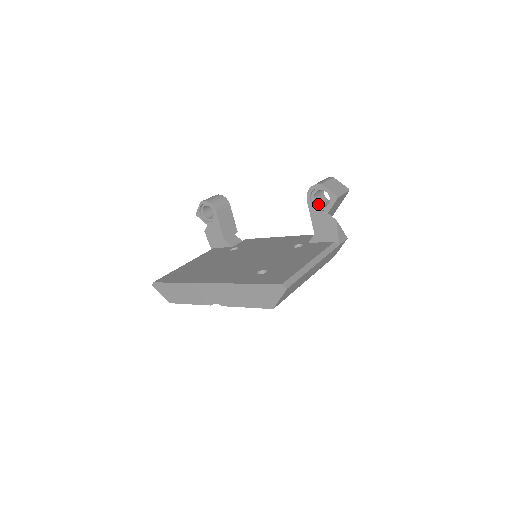
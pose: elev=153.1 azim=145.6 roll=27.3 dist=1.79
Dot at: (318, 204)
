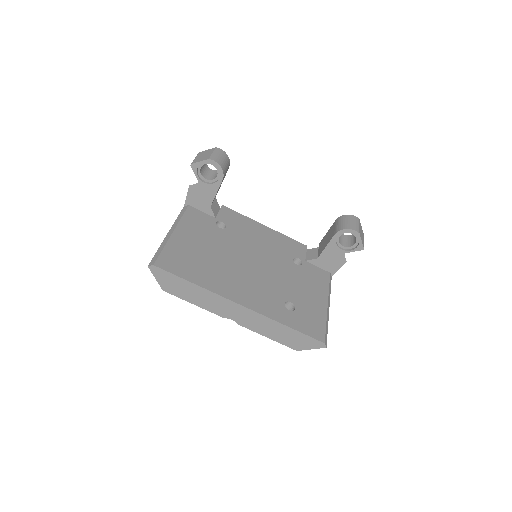
Dot at: (339, 240)
